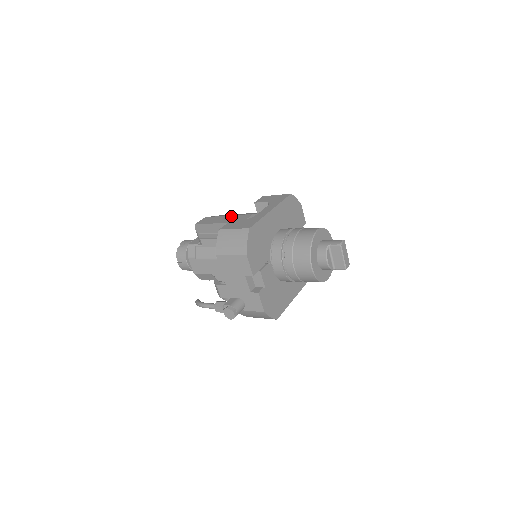
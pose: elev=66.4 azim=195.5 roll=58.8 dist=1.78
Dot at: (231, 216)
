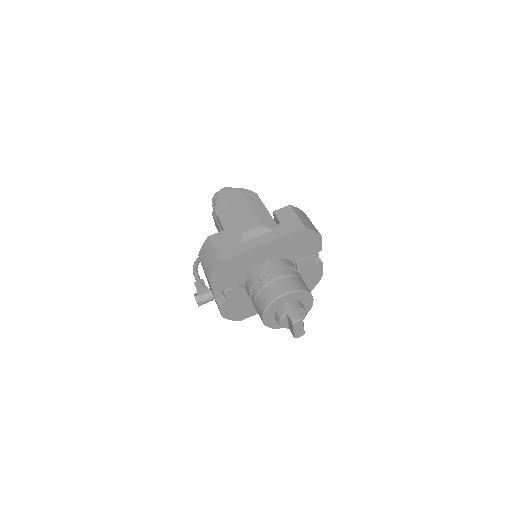
Dot at: (249, 209)
